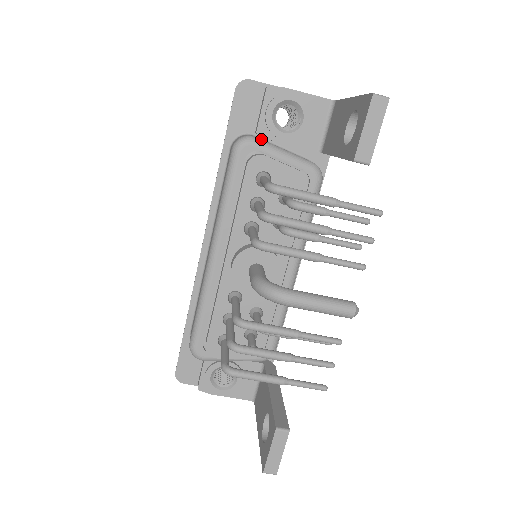
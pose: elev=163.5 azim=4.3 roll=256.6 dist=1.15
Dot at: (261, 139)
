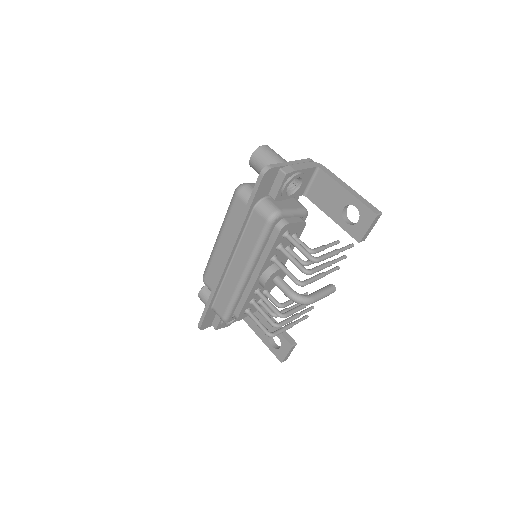
Dot at: (283, 209)
